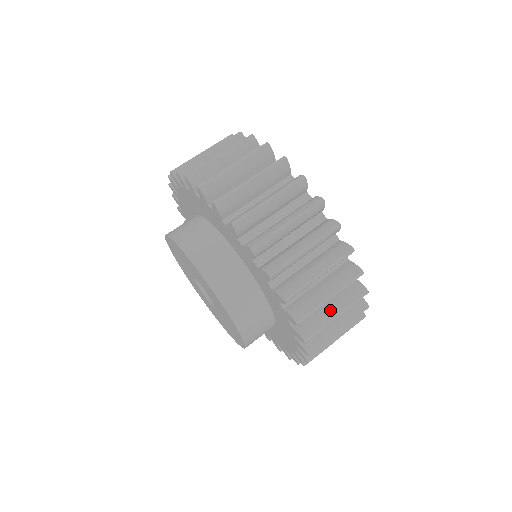
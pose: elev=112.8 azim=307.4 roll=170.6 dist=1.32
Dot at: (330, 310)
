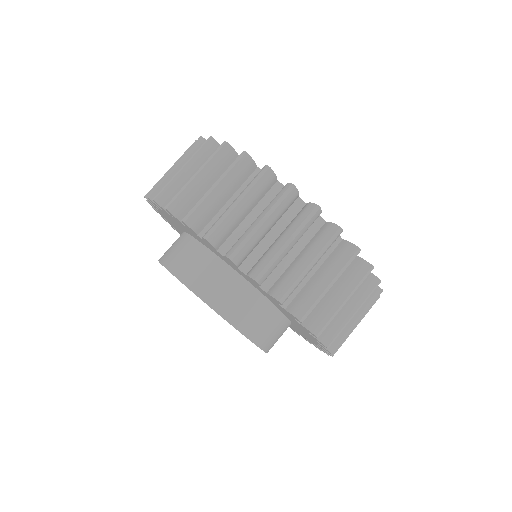
Dot at: (346, 310)
